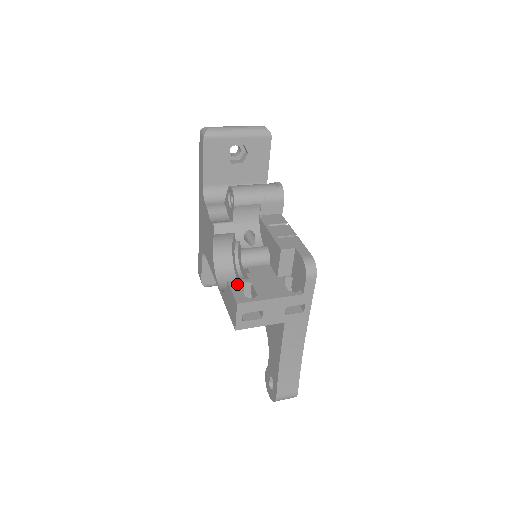
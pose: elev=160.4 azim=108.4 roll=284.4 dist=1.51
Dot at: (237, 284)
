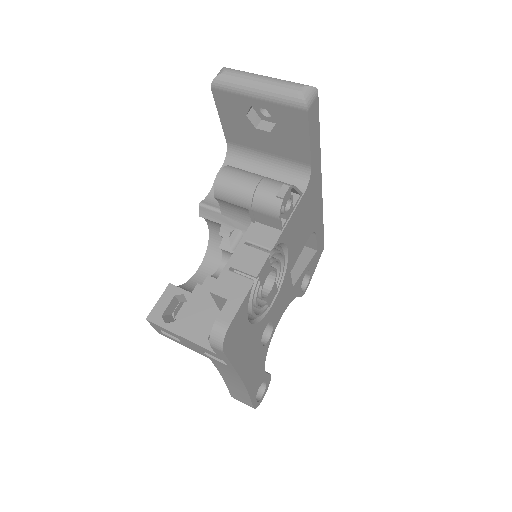
Dot at: (173, 293)
